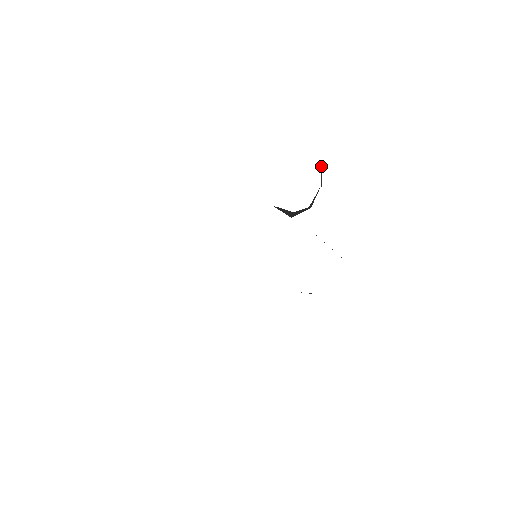
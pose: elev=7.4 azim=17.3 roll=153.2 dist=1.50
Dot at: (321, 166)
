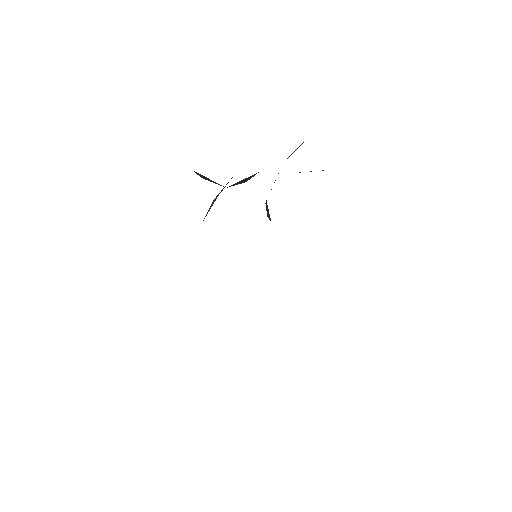
Dot at: occluded
